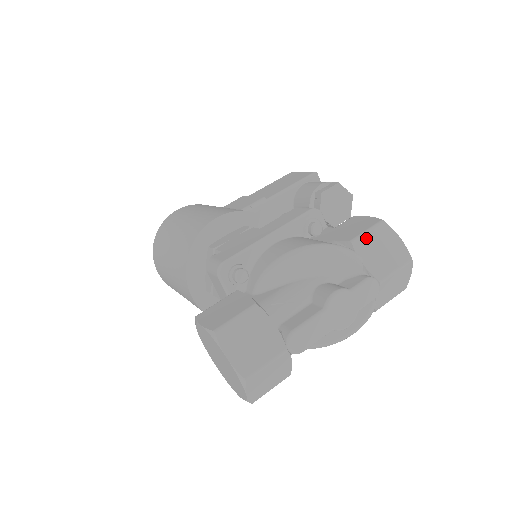
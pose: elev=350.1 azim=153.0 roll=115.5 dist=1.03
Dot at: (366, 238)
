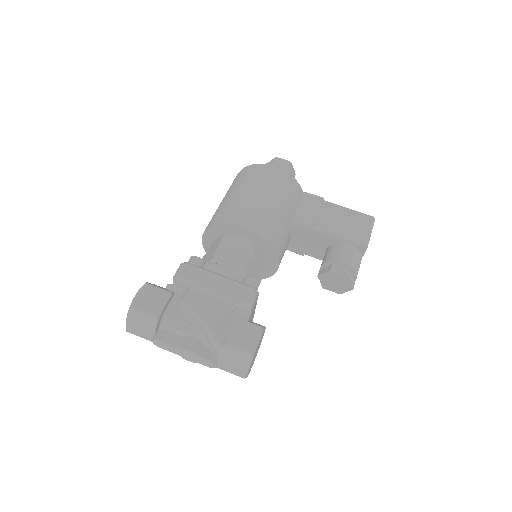
Dot at: (233, 350)
